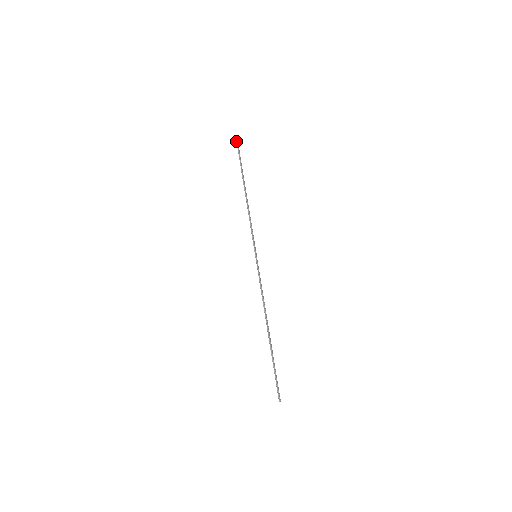
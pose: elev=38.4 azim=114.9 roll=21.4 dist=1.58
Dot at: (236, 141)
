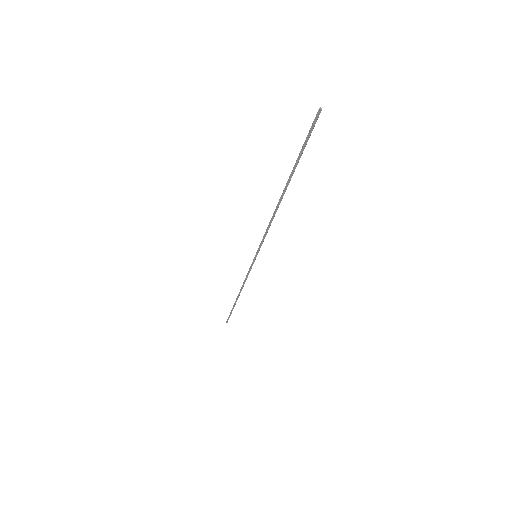
Dot at: (227, 319)
